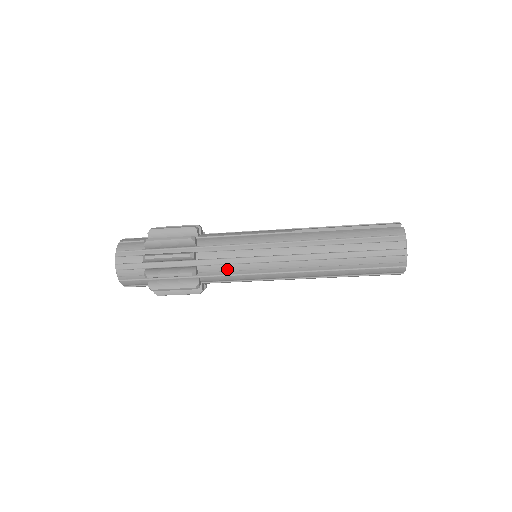
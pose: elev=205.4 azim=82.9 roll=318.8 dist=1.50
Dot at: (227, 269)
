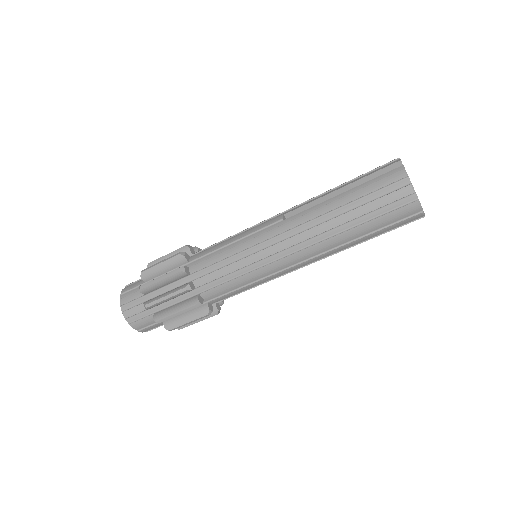
Dot at: (229, 286)
